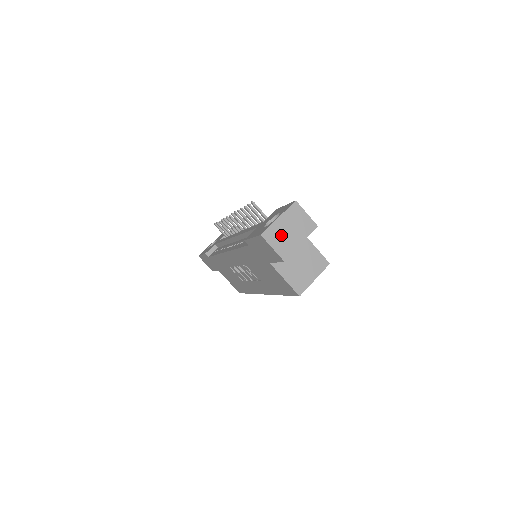
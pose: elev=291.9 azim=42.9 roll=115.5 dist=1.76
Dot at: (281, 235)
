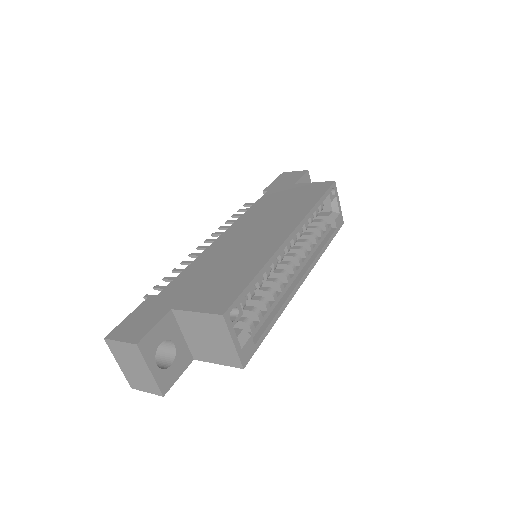
Dot at: (136, 377)
